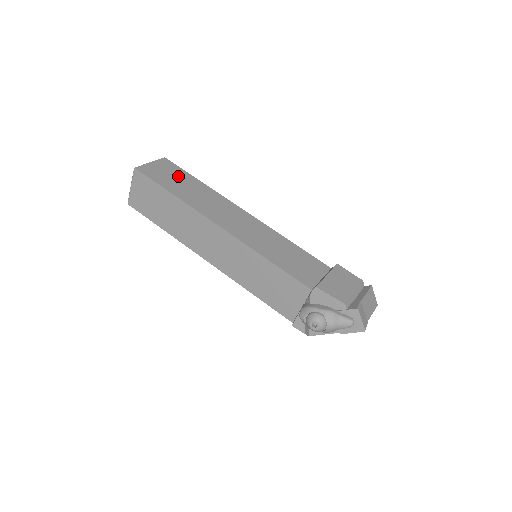
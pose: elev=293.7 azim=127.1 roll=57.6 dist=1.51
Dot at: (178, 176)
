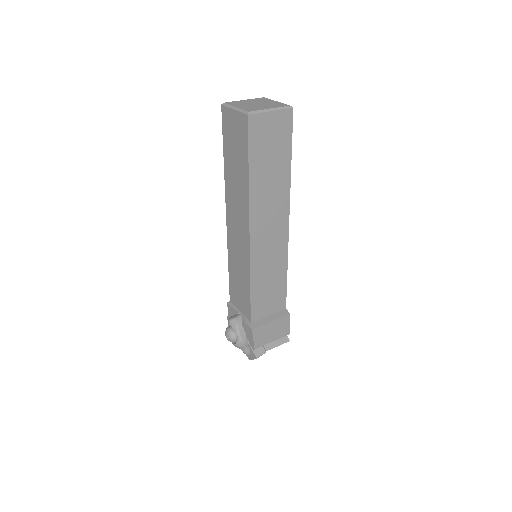
Dot at: (278, 148)
